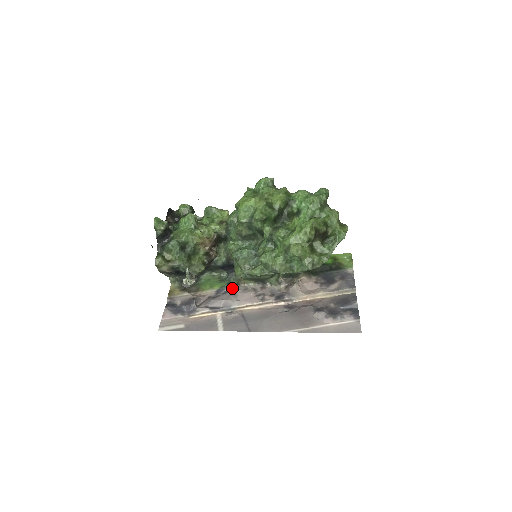
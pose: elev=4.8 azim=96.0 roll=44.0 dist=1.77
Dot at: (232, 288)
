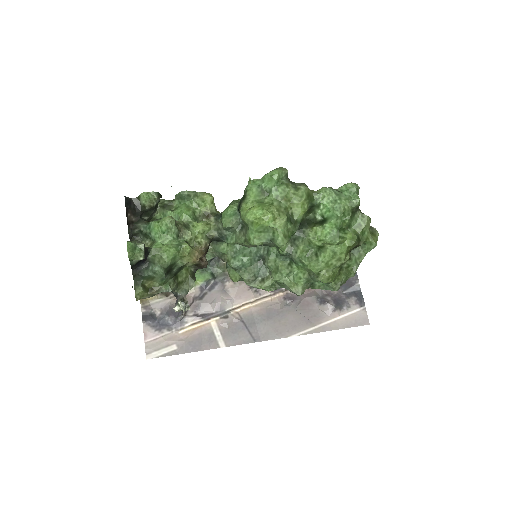
Dot at: (218, 280)
